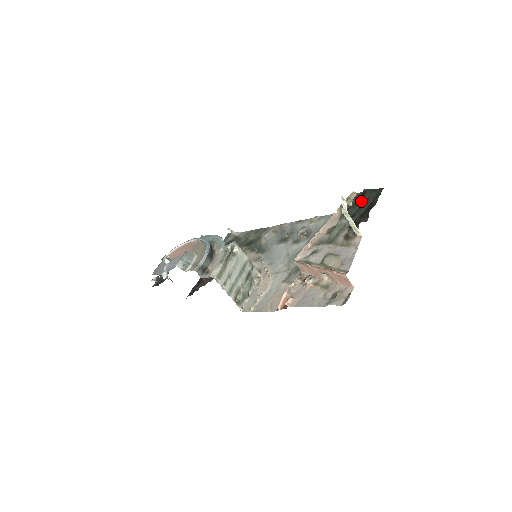
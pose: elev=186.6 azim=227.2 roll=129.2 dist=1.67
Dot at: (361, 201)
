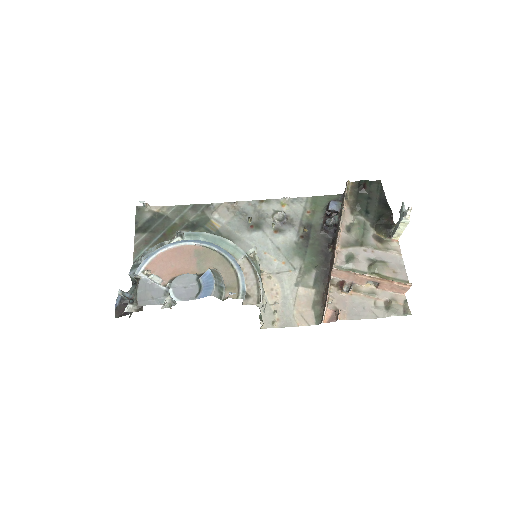
Dot at: (364, 194)
